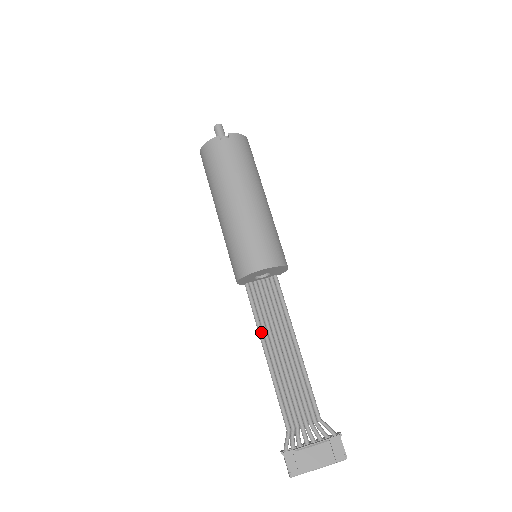
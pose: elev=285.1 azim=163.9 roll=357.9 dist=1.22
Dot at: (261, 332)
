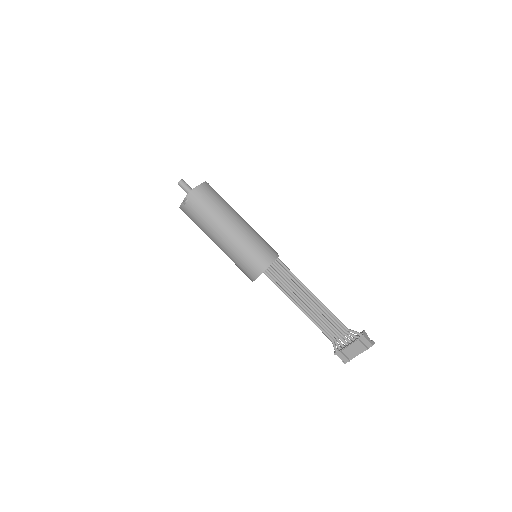
Dot at: (287, 296)
